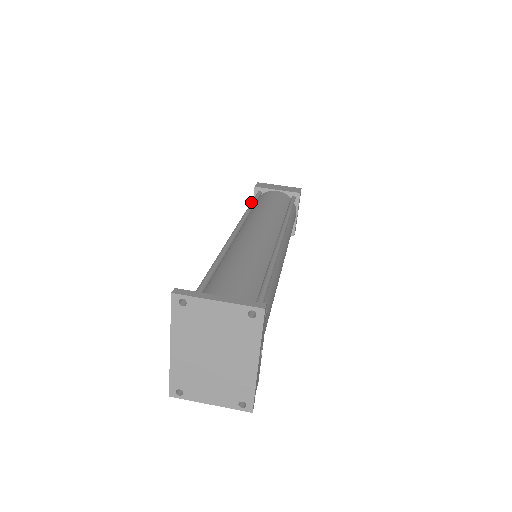
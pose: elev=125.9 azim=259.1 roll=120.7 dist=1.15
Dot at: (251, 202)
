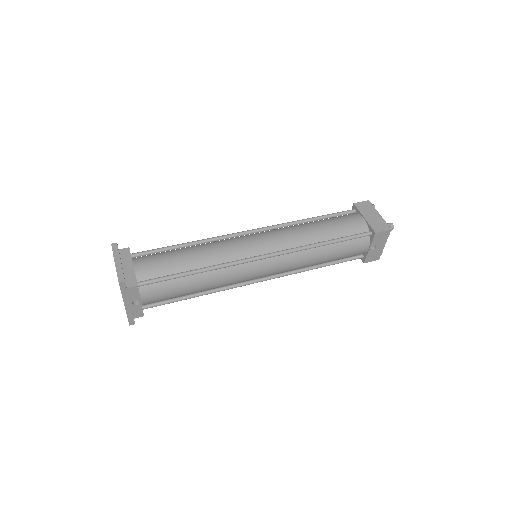
Dot at: occluded
